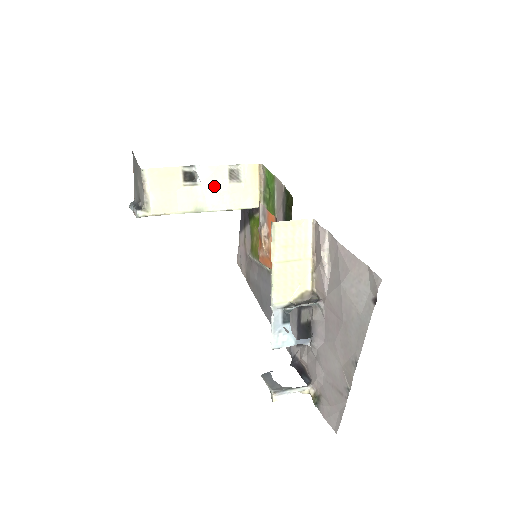
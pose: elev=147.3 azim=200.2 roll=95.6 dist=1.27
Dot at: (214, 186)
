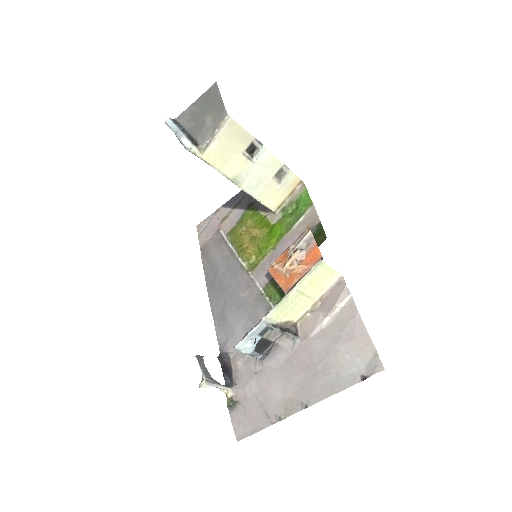
Dot at: (261, 172)
